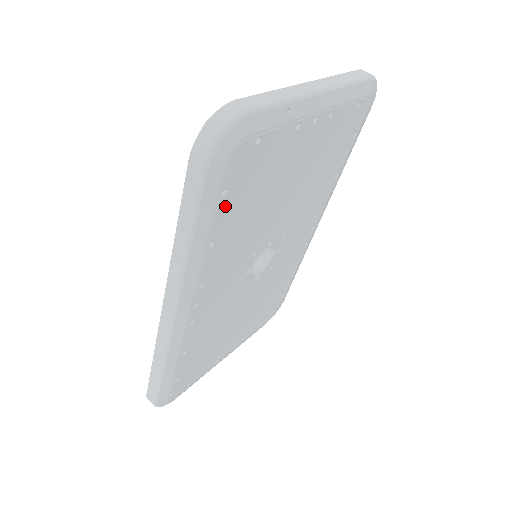
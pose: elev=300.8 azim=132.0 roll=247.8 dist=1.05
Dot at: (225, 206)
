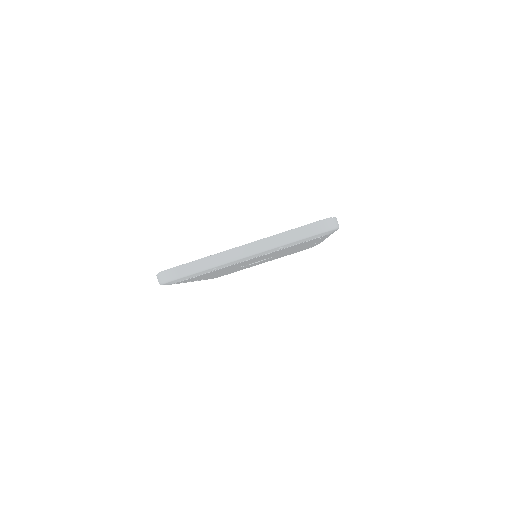
Dot at: occluded
